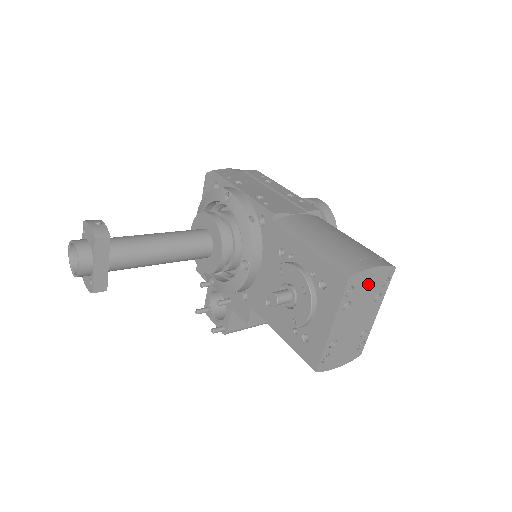
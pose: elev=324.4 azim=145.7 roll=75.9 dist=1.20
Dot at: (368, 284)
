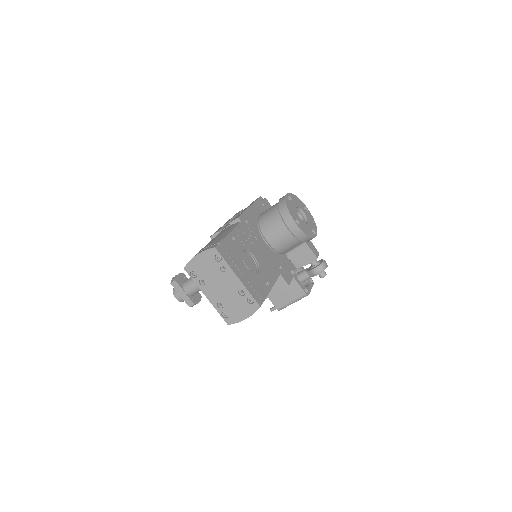
Dot at: (204, 265)
